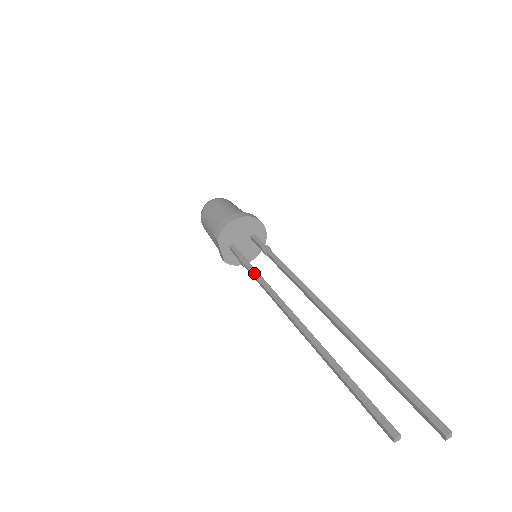
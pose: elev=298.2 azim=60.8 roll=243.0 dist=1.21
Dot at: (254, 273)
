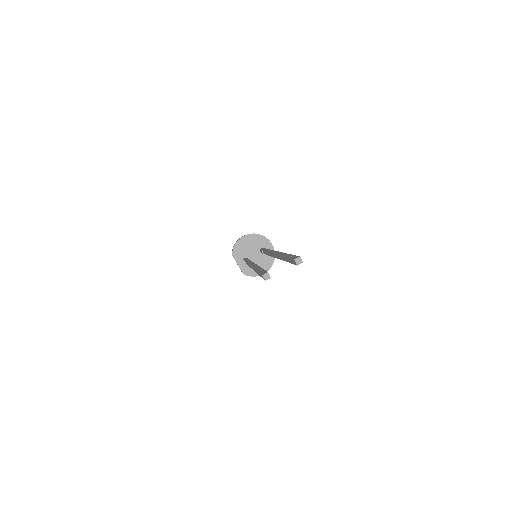
Dot at: (246, 261)
